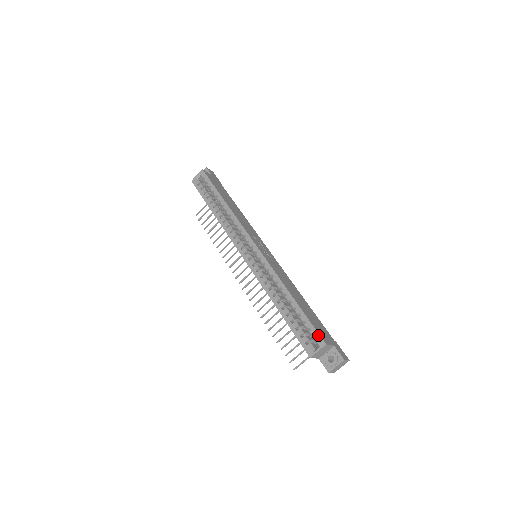
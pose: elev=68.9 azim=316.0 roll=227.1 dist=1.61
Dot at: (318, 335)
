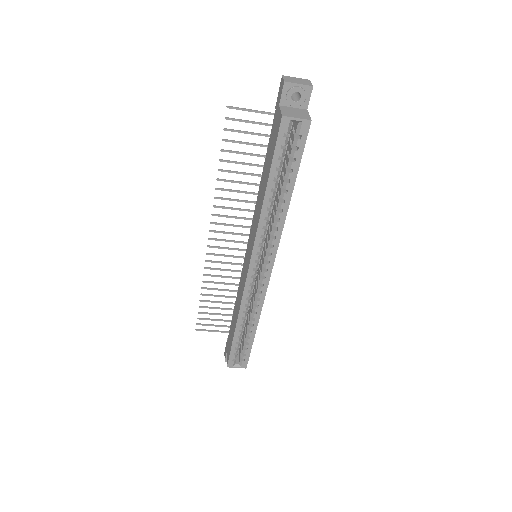
Dot at: (247, 362)
